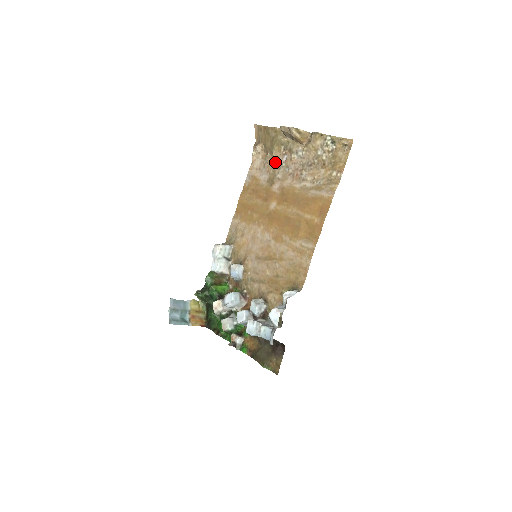
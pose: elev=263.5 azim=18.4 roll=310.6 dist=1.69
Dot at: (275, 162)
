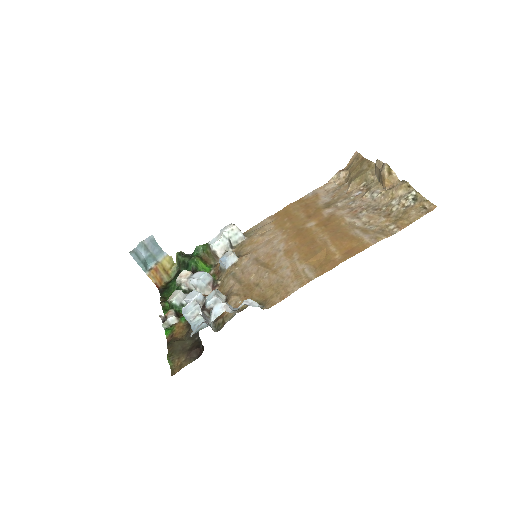
Dot at: (346, 192)
